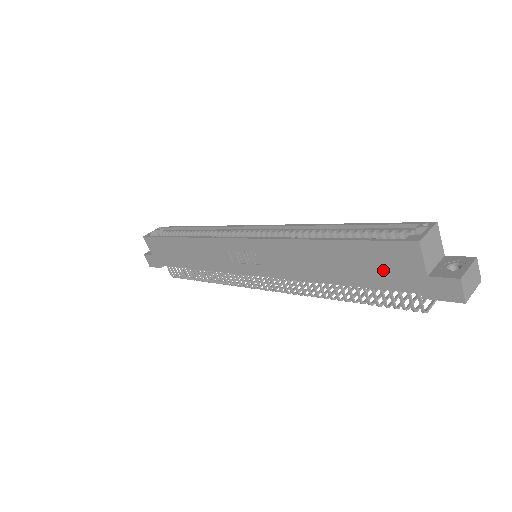
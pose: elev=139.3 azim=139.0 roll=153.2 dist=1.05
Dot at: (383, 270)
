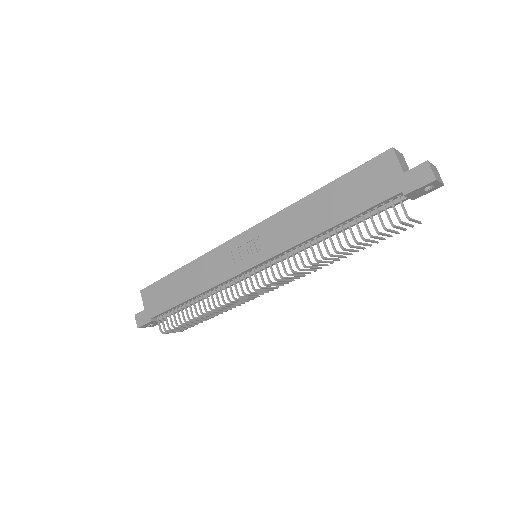
Dot at: (370, 188)
